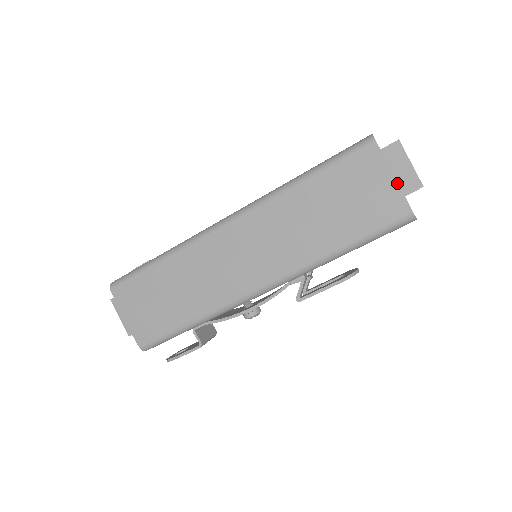
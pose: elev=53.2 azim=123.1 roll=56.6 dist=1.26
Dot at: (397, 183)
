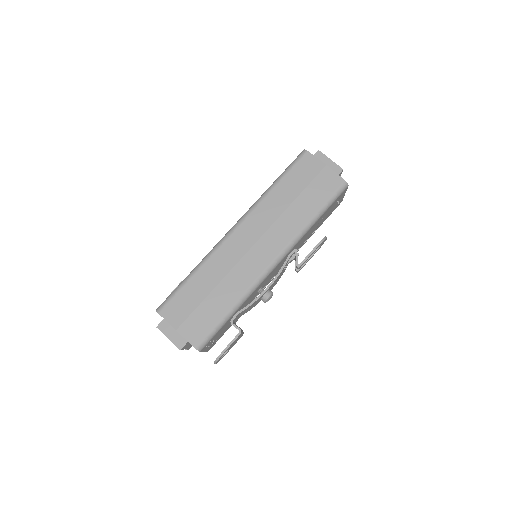
Dot at: (329, 168)
